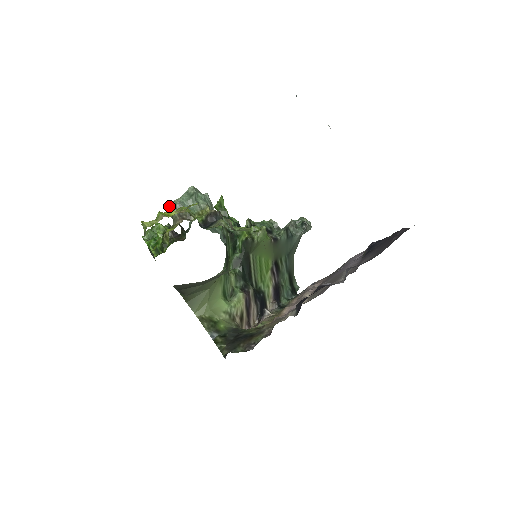
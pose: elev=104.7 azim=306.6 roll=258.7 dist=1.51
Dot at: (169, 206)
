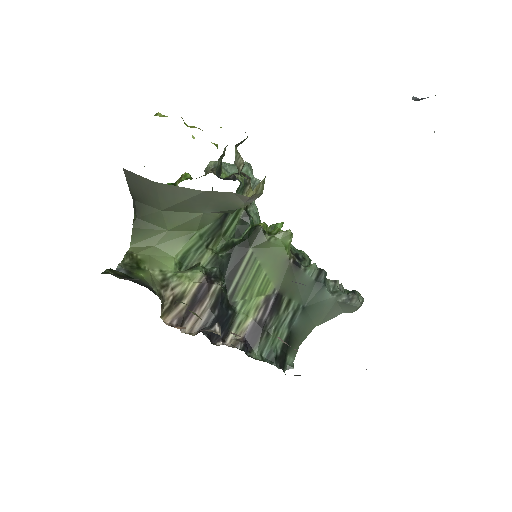
Dot at: (211, 161)
